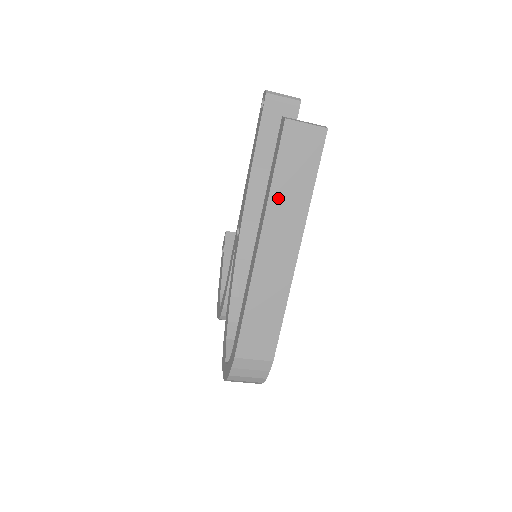
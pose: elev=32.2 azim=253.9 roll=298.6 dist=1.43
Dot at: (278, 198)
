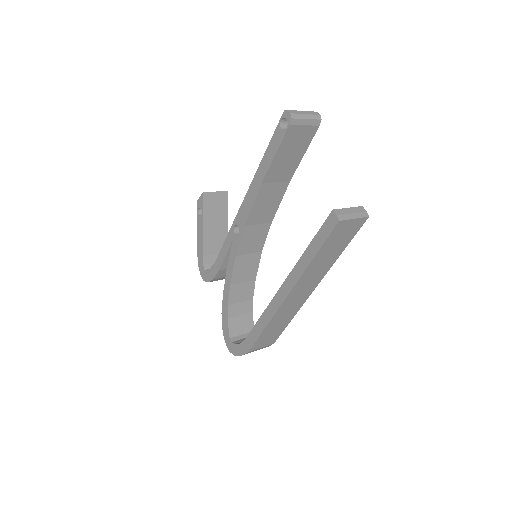
Dot at: (312, 268)
